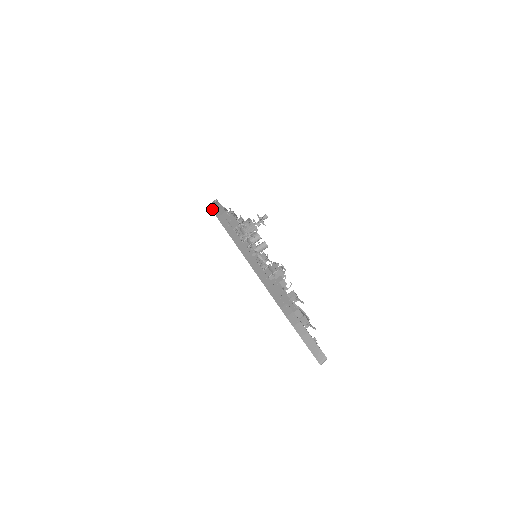
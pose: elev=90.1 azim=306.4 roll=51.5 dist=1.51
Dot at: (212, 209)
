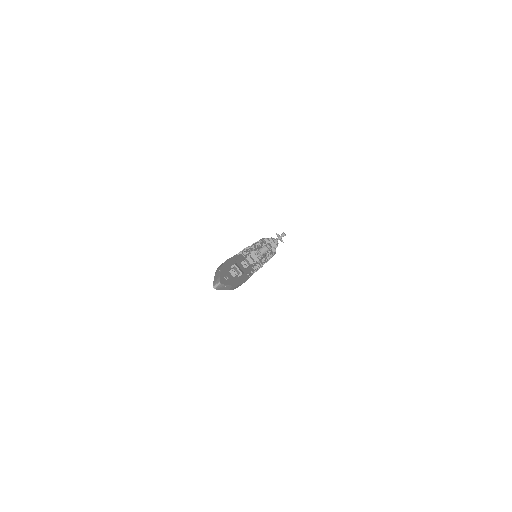
Dot at: occluded
